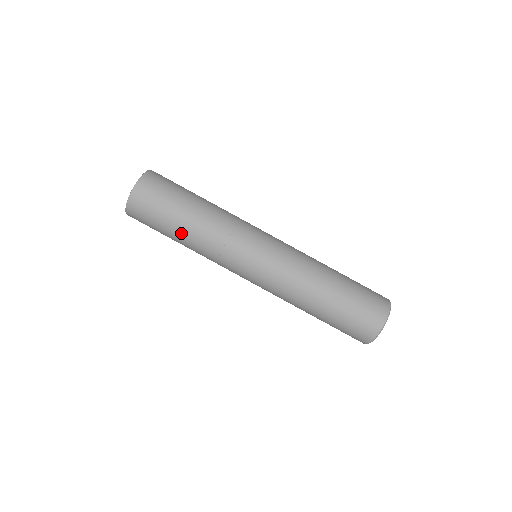
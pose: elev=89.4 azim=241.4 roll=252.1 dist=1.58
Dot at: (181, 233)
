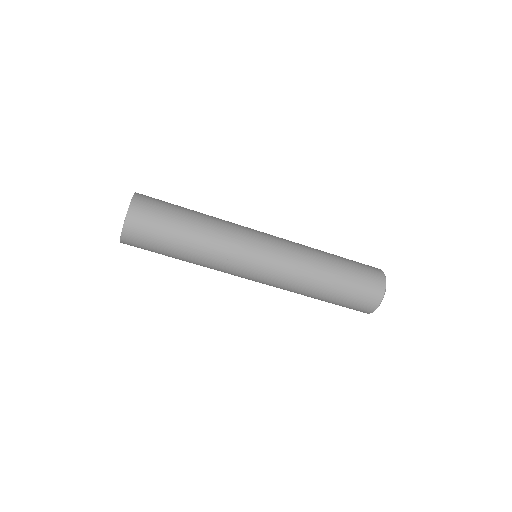
Dot at: (182, 256)
